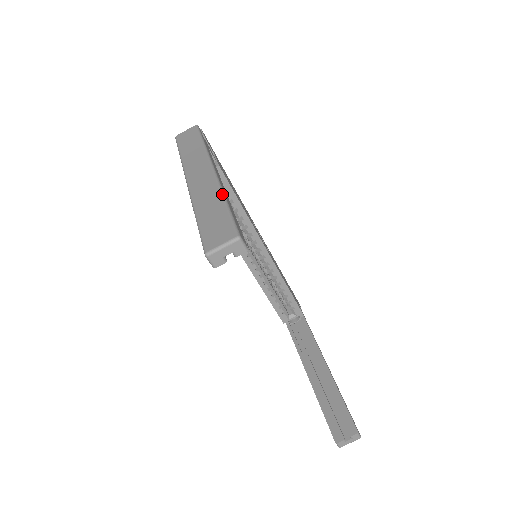
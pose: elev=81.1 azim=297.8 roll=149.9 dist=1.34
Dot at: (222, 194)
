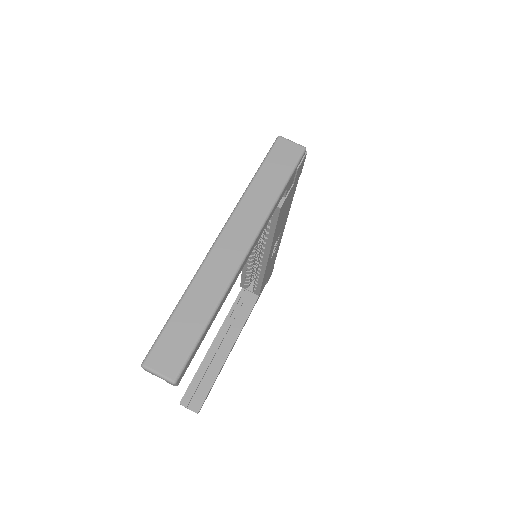
Dot at: (217, 305)
